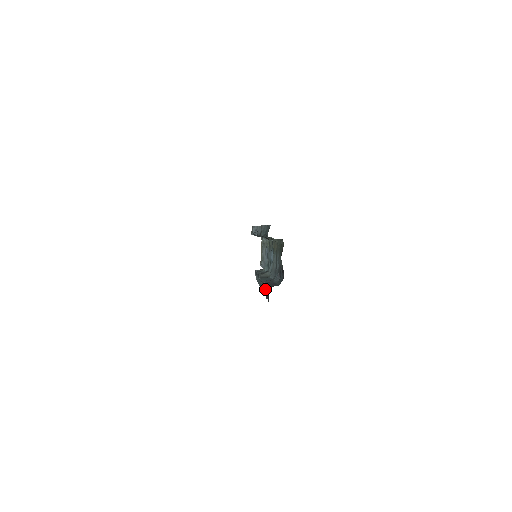
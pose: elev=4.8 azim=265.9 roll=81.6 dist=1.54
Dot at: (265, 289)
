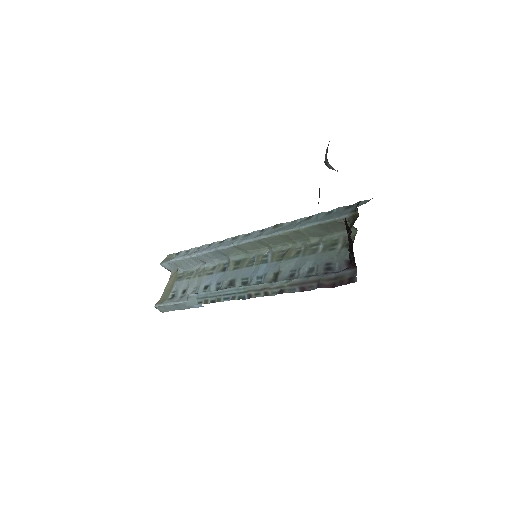
Dot at: (304, 282)
